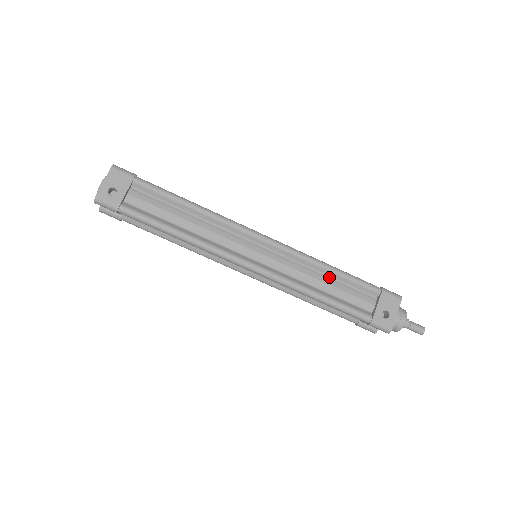
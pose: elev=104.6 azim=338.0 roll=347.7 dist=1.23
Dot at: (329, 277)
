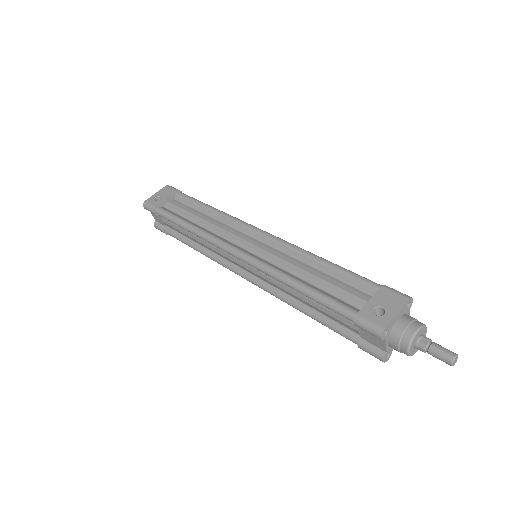
Dot at: (319, 270)
